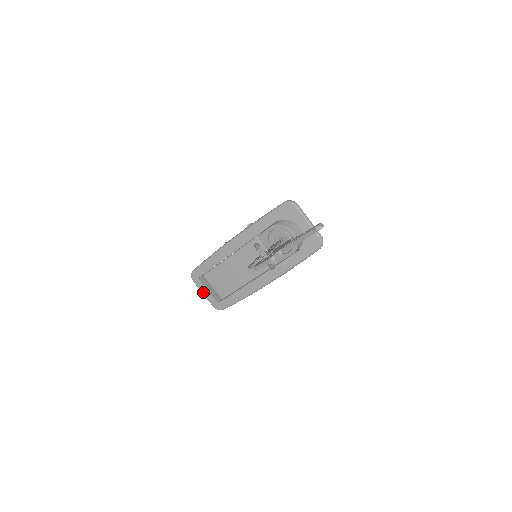
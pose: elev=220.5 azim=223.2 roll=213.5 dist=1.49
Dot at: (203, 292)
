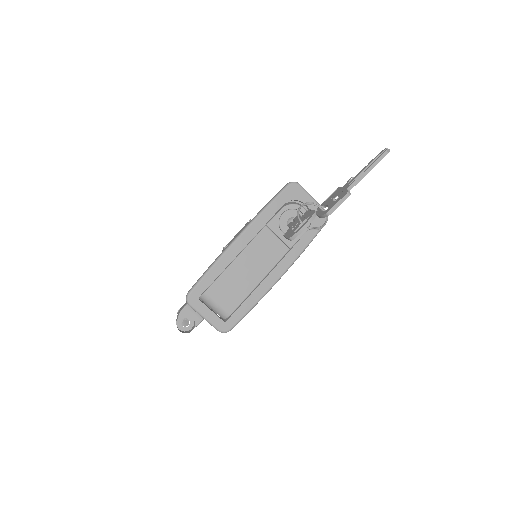
Dot at: (205, 315)
